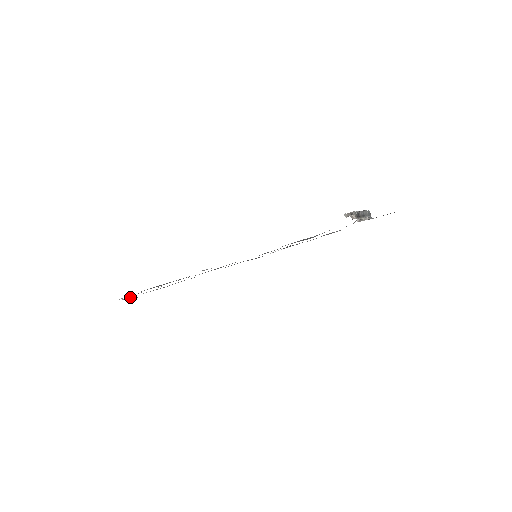
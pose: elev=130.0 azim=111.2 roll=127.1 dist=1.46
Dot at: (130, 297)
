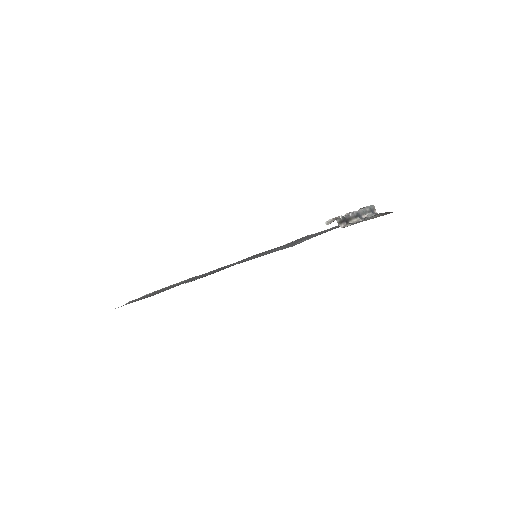
Dot at: occluded
